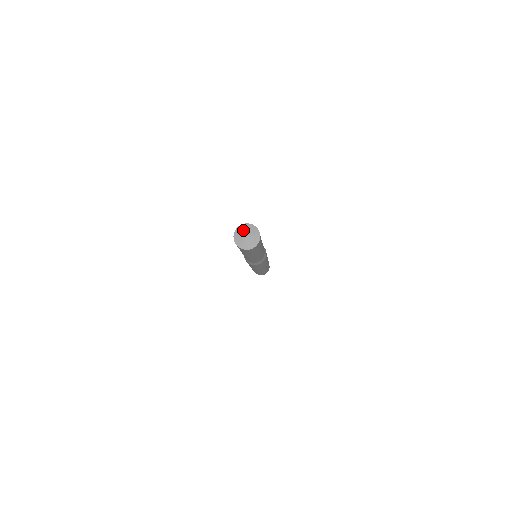
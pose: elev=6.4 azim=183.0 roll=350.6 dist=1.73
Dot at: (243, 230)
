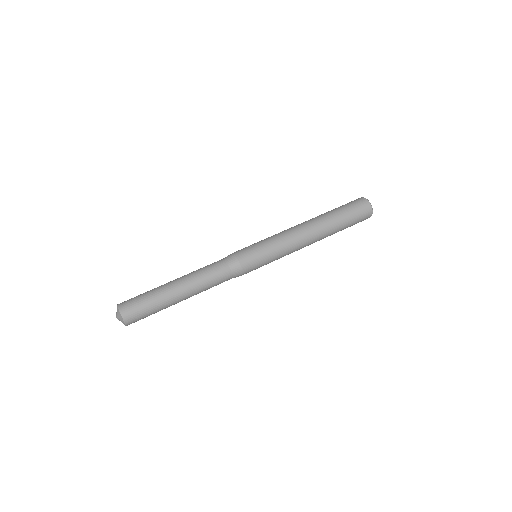
Dot at: occluded
